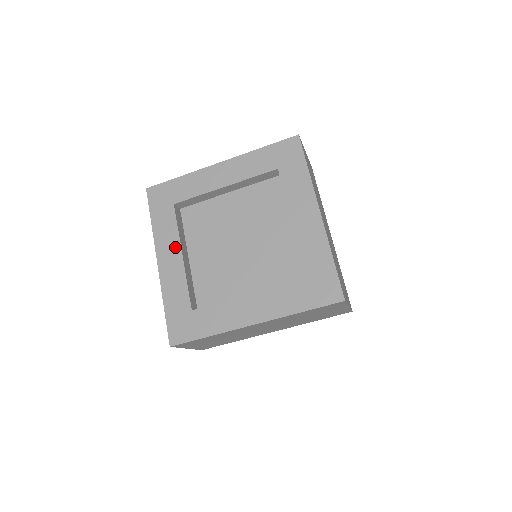
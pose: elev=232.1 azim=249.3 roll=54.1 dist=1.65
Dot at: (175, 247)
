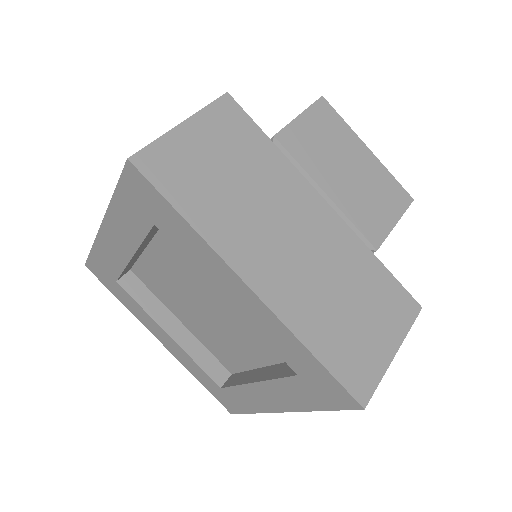
Dot at: (157, 327)
